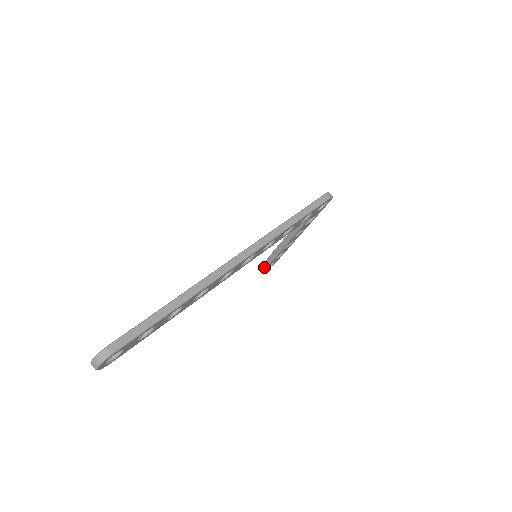
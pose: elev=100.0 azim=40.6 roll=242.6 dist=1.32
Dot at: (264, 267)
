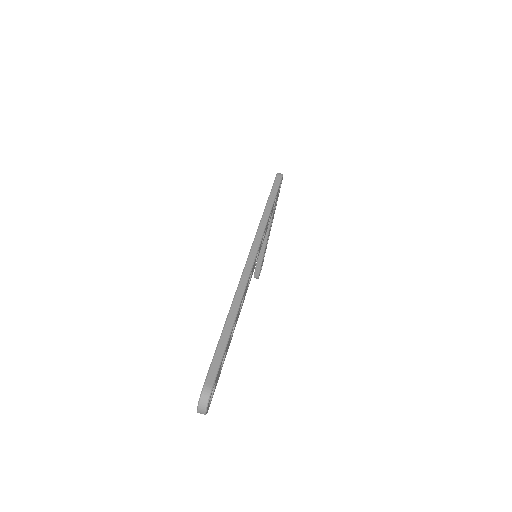
Dot at: (257, 273)
